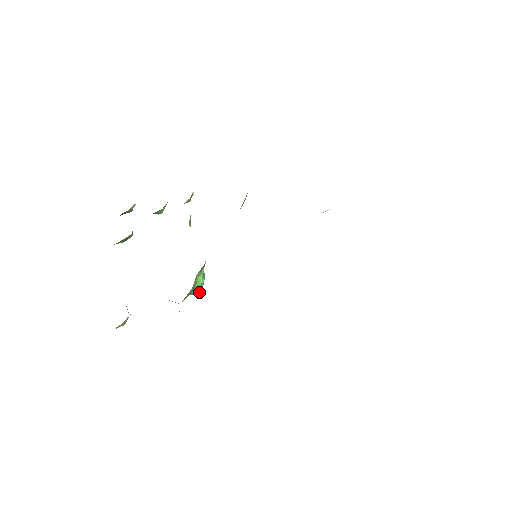
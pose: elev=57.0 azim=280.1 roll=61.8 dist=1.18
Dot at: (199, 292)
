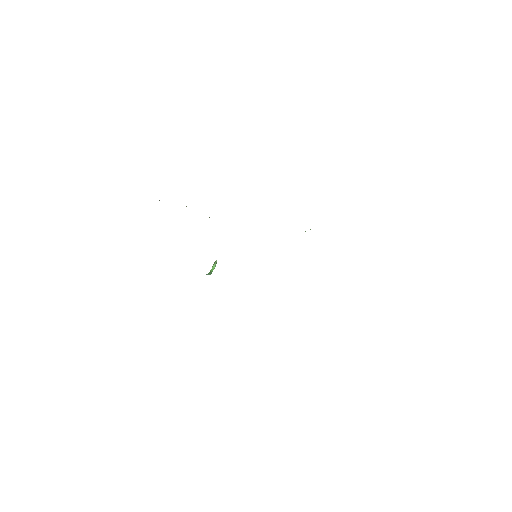
Dot at: occluded
